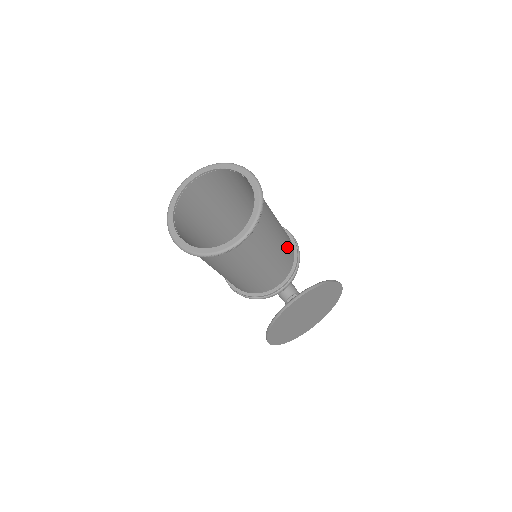
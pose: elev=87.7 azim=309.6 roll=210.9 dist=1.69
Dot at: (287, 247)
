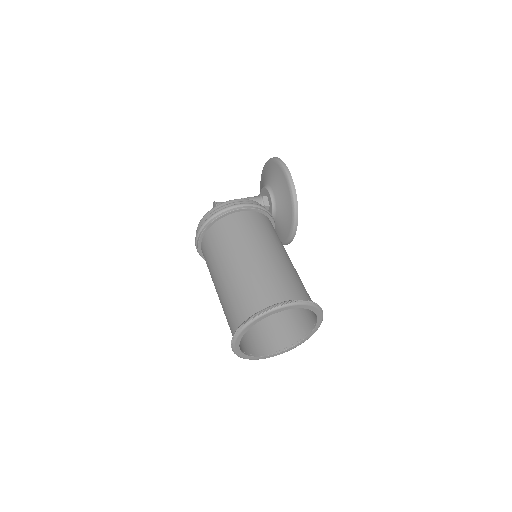
Dot at: (273, 233)
